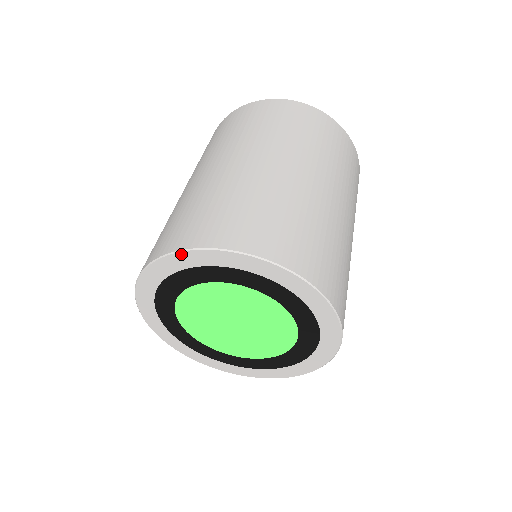
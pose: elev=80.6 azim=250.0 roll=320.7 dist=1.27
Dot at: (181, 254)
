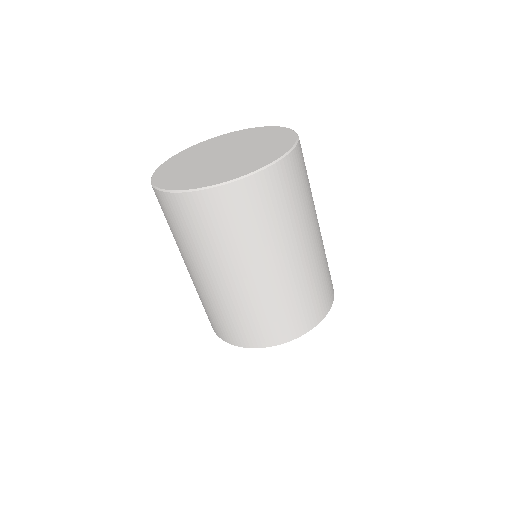
Dot at: occluded
